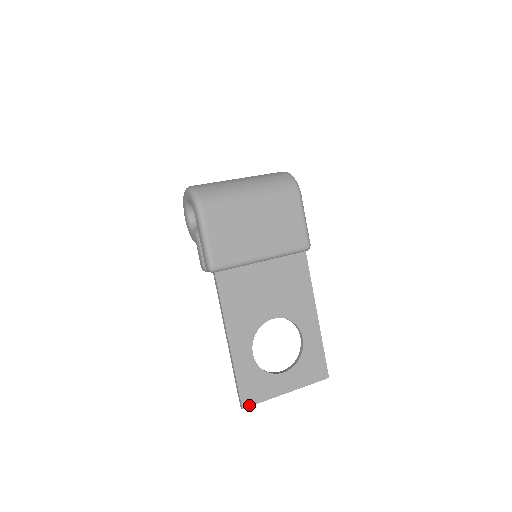
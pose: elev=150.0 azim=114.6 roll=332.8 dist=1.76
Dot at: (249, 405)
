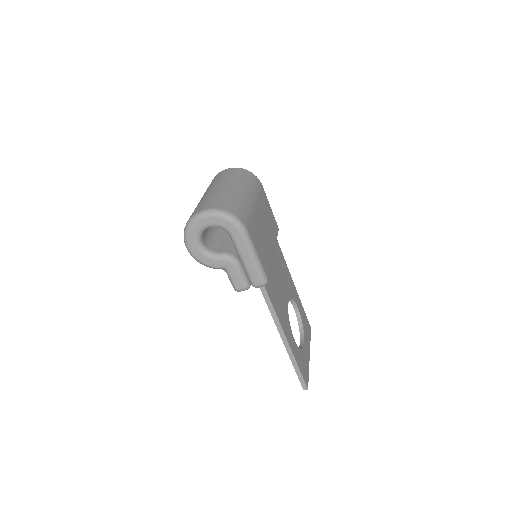
Dot at: occluded
